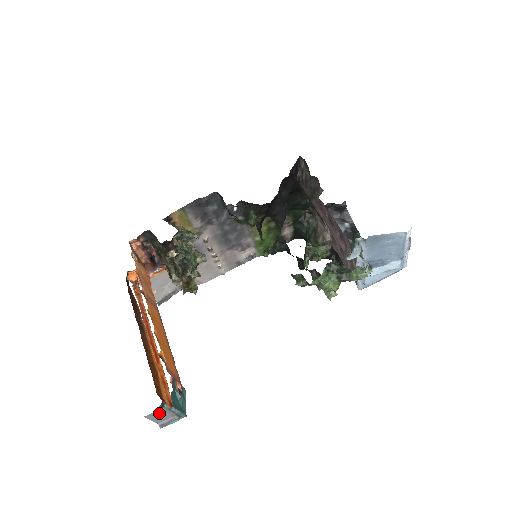
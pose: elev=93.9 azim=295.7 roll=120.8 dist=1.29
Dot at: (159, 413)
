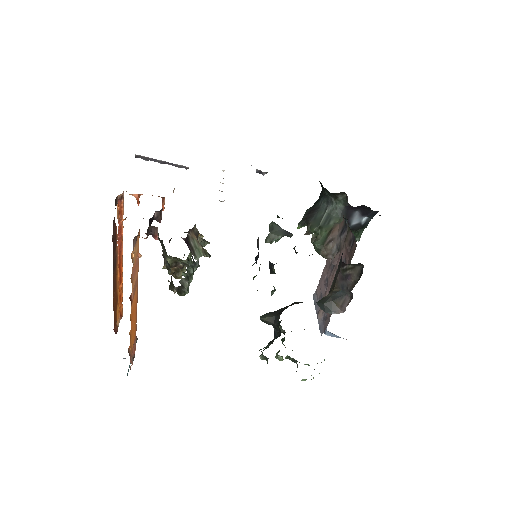
Dot at: occluded
